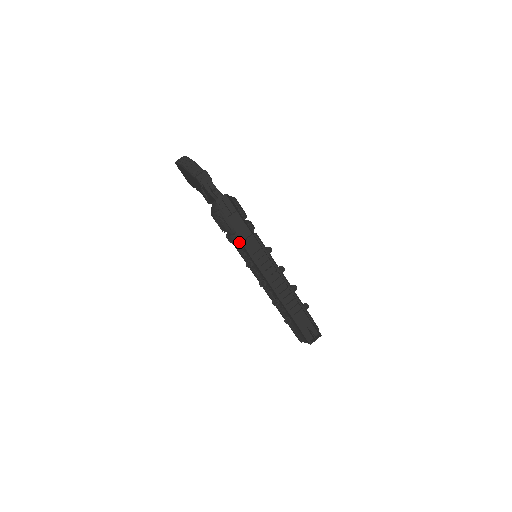
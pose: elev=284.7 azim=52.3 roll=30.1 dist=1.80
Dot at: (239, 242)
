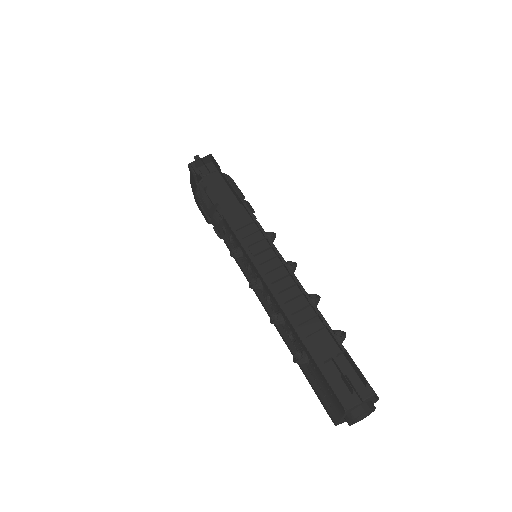
Dot at: (223, 221)
